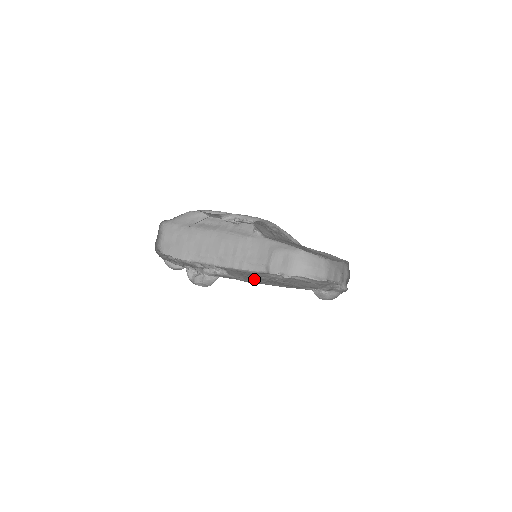
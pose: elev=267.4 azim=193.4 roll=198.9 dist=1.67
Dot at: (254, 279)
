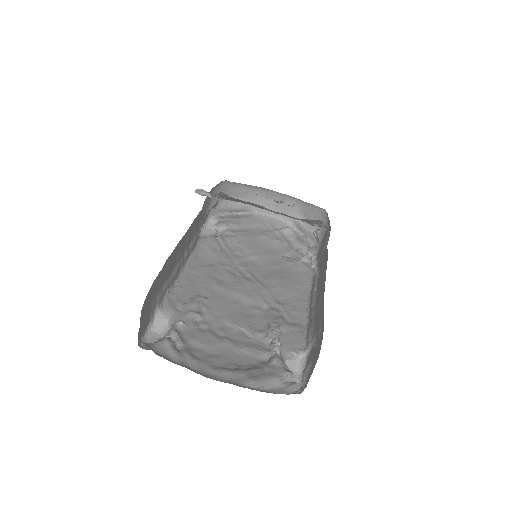
Dot at: (265, 294)
